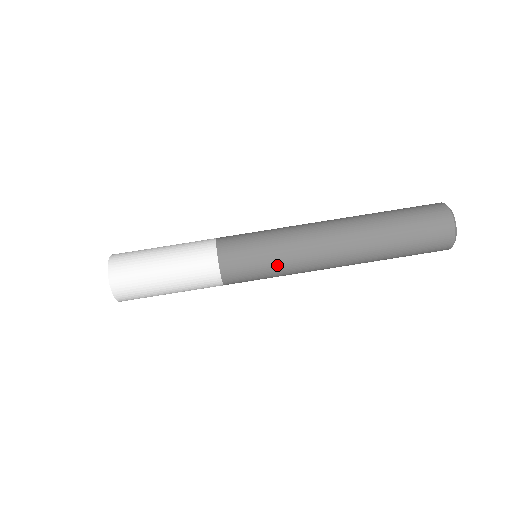
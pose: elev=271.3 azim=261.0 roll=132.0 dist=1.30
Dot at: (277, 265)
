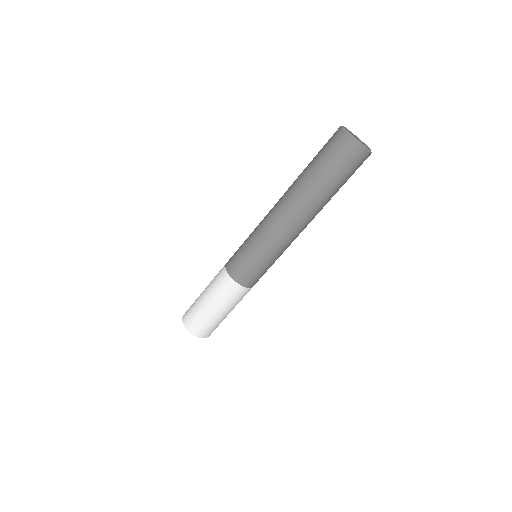
Dot at: occluded
